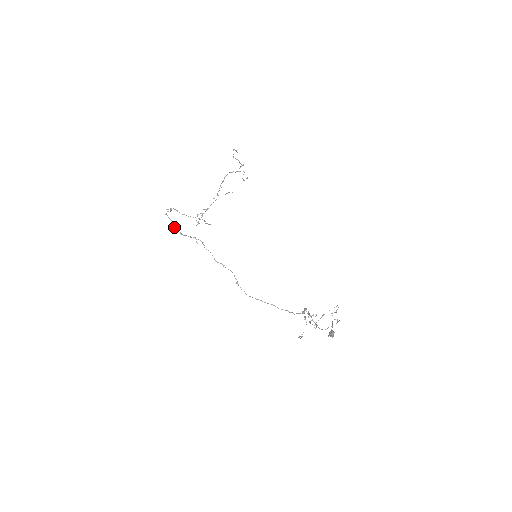
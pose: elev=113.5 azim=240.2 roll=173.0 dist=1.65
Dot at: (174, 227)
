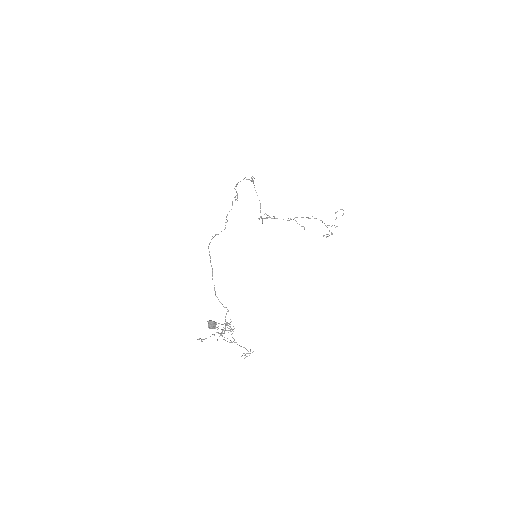
Dot at: (238, 182)
